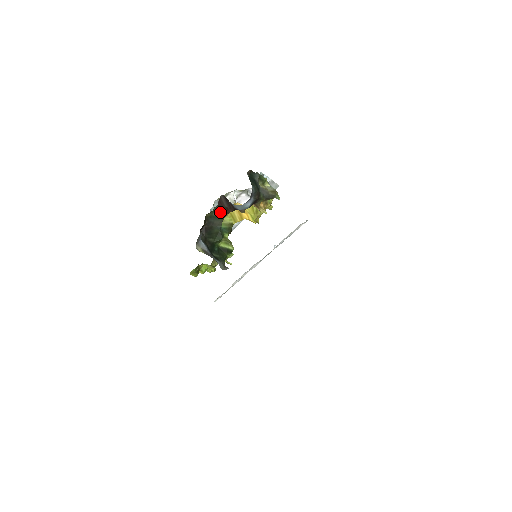
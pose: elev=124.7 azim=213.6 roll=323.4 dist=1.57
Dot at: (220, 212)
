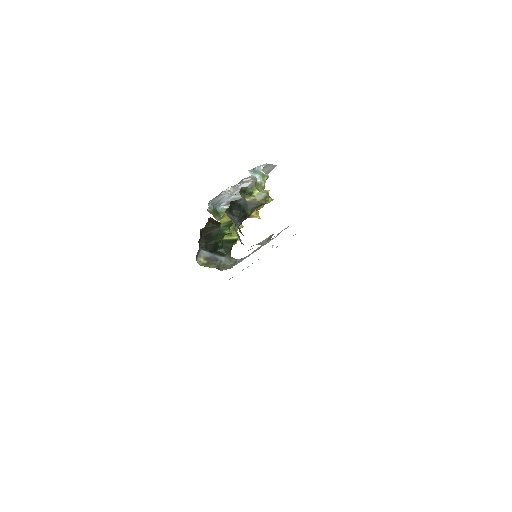
Dot at: (214, 224)
